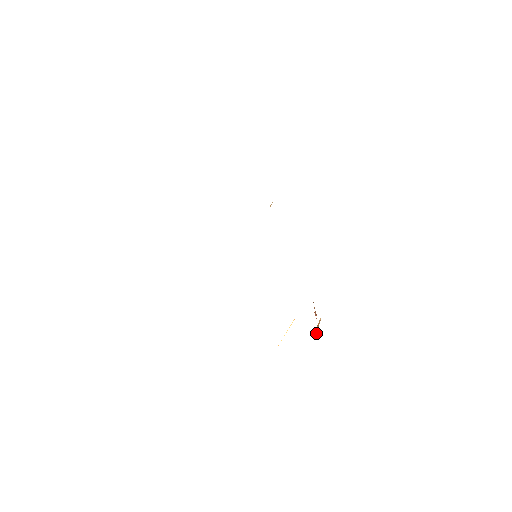
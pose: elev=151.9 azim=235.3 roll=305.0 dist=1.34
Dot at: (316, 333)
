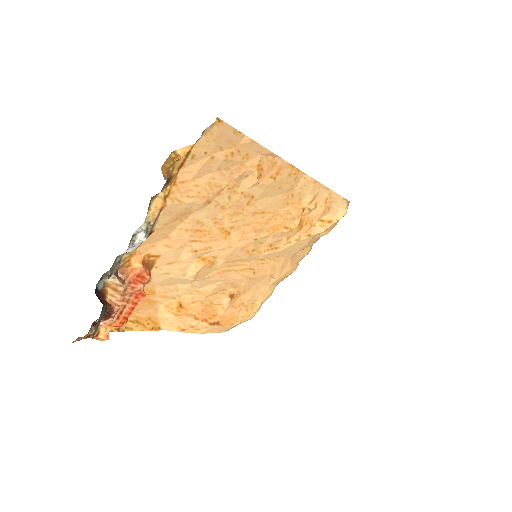
Dot at: (114, 300)
